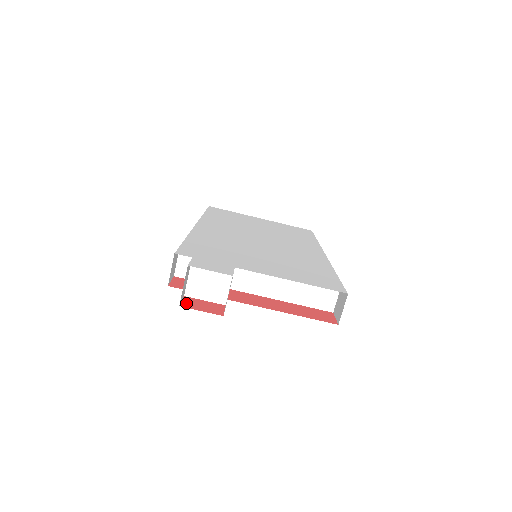
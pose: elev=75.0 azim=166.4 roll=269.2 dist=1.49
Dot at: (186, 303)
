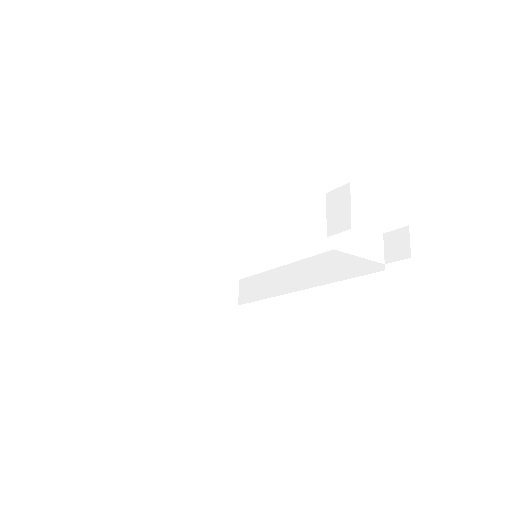
Dot at: occluded
